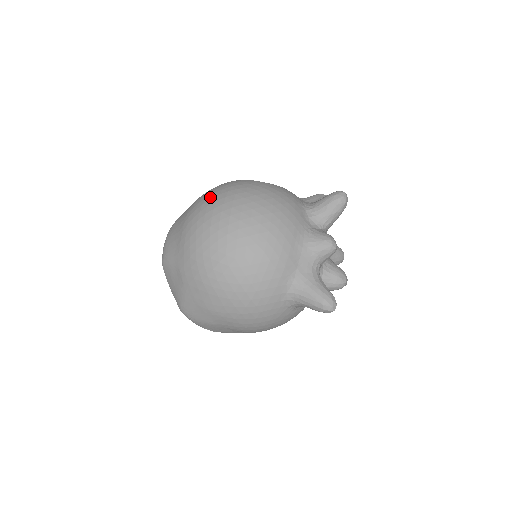
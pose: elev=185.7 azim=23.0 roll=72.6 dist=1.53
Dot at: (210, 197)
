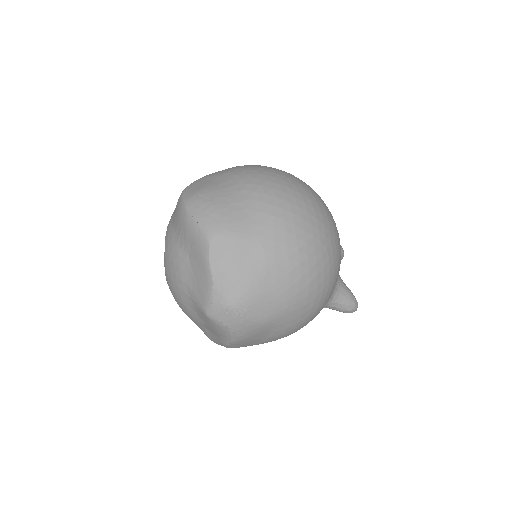
Dot at: (275, 172)
